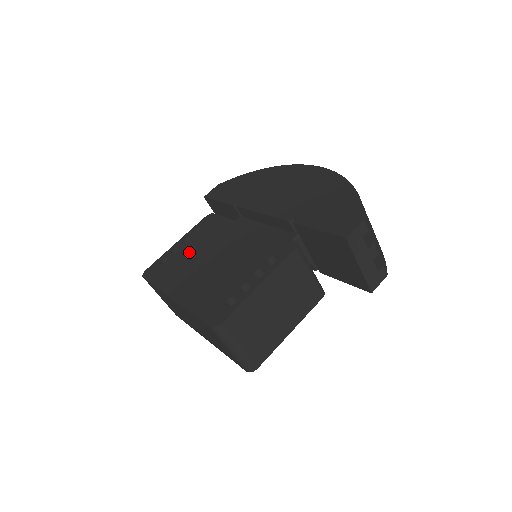
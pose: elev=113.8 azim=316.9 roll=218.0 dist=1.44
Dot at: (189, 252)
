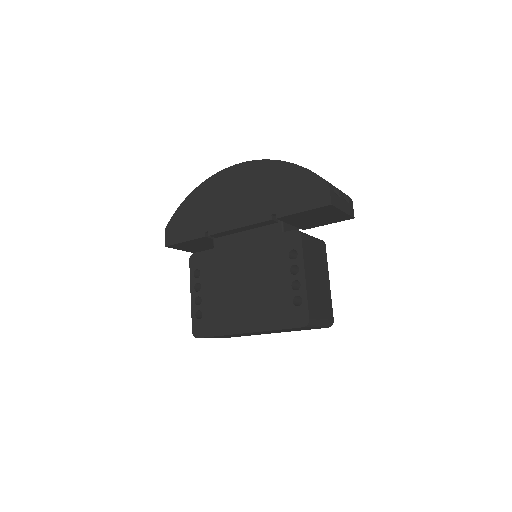
Dot at: (214, 294)
